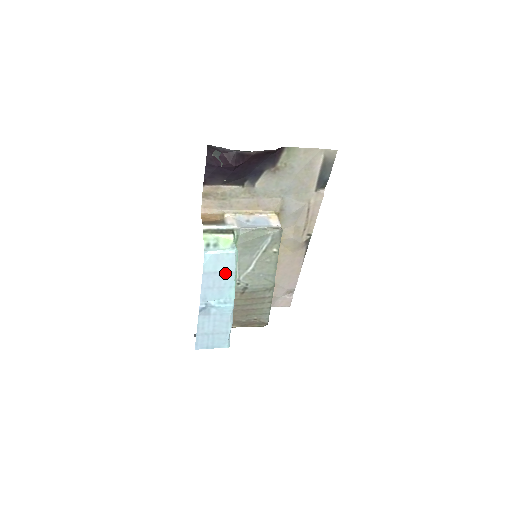
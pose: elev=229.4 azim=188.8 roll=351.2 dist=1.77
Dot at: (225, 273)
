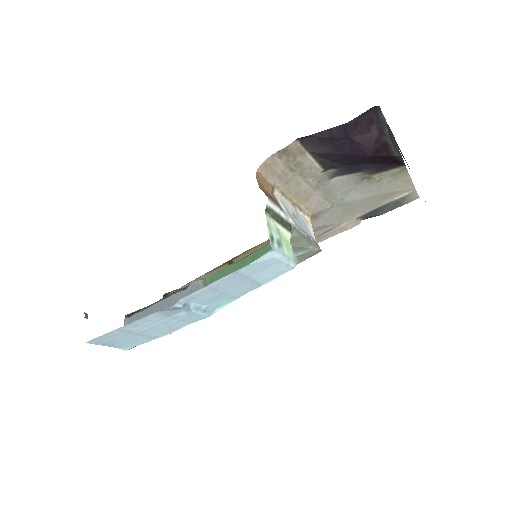
Dot at: (252, 282)
